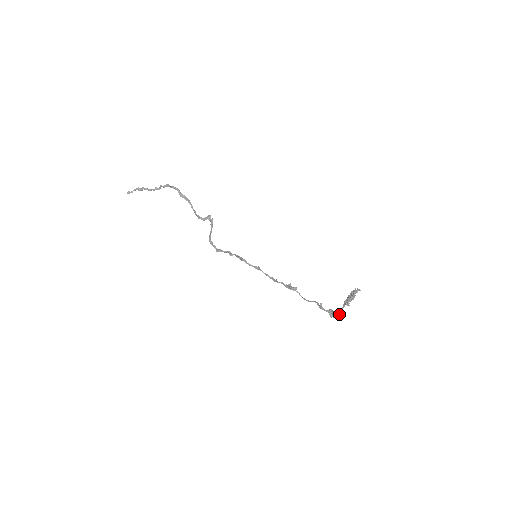
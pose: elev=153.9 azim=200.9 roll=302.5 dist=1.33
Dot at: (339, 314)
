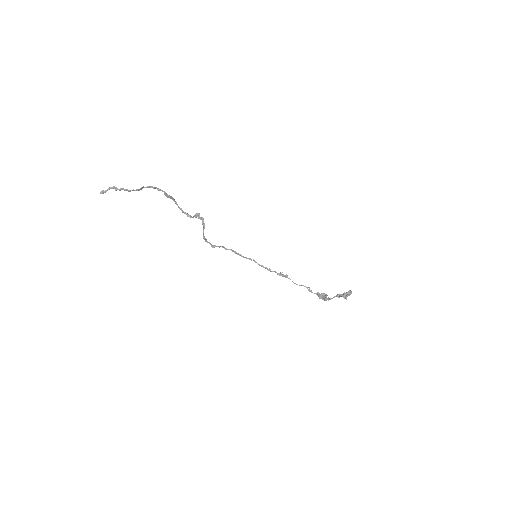
Dot at: occluded
